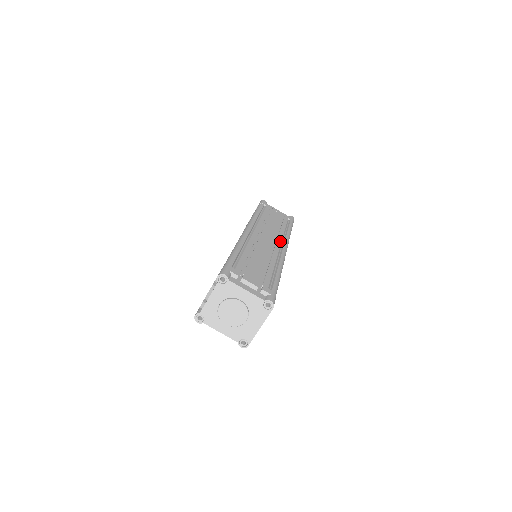
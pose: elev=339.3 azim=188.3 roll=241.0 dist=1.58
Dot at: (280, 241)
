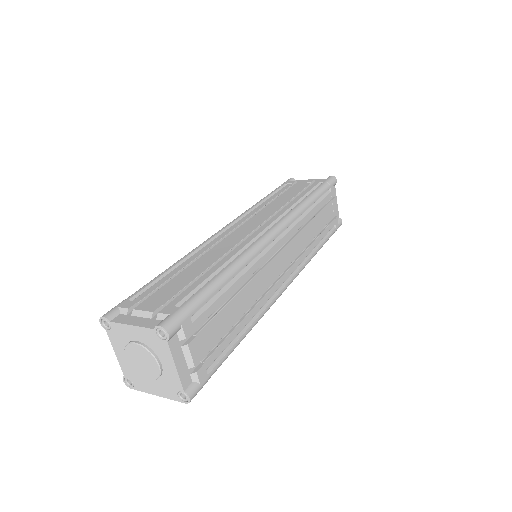
Dot at: (293, 269)
